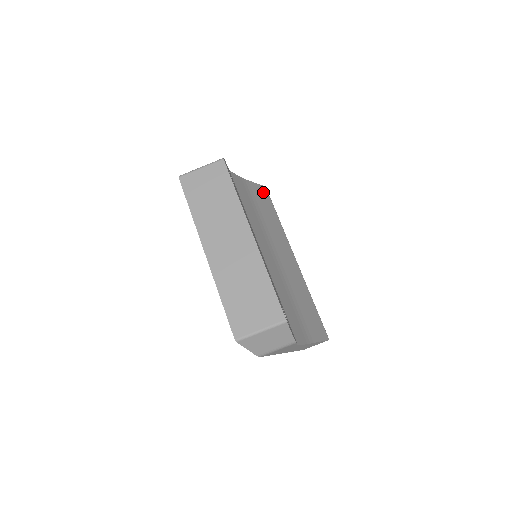
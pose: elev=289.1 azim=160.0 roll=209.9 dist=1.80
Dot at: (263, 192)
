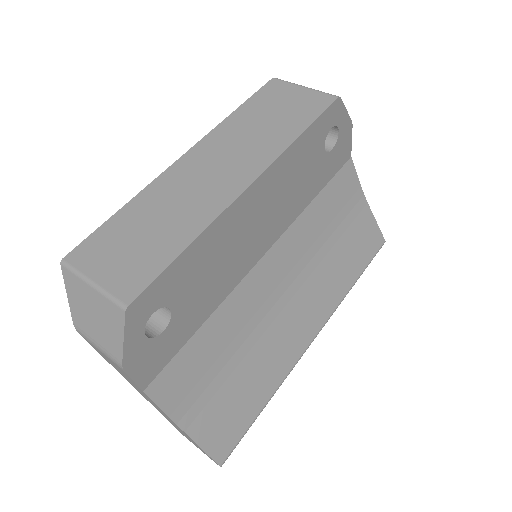
Dot at: (373, 238)
